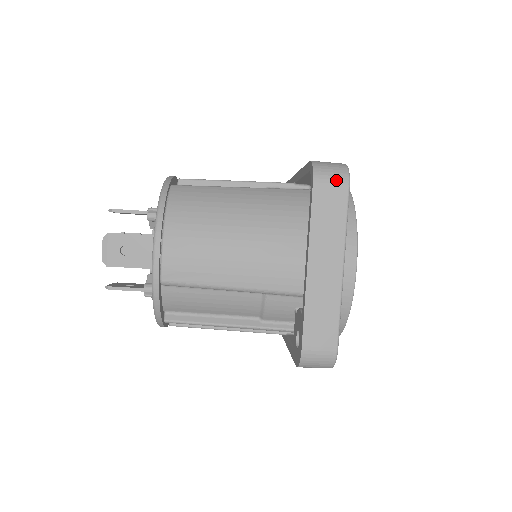
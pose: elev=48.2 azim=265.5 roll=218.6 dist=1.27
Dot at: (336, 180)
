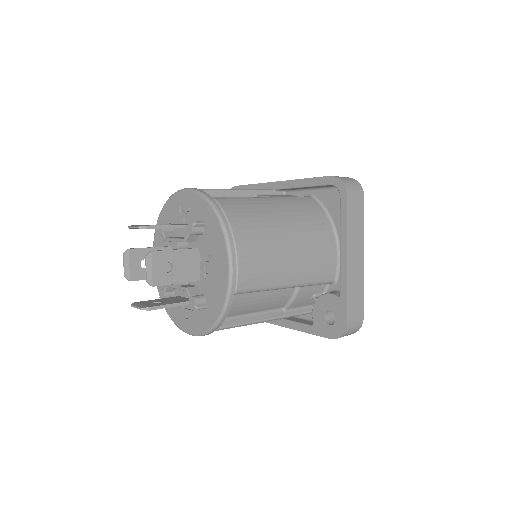
Dot at: (358, 192)
